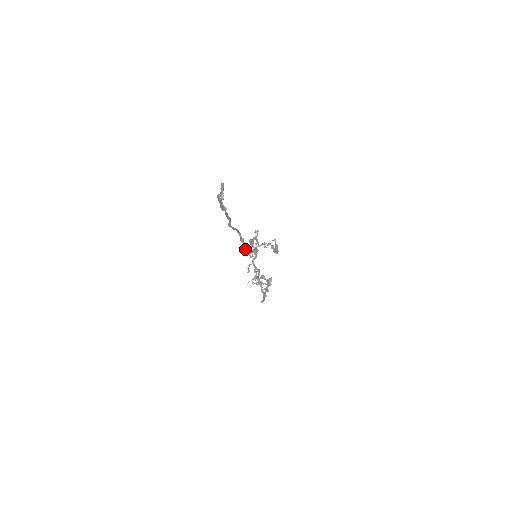
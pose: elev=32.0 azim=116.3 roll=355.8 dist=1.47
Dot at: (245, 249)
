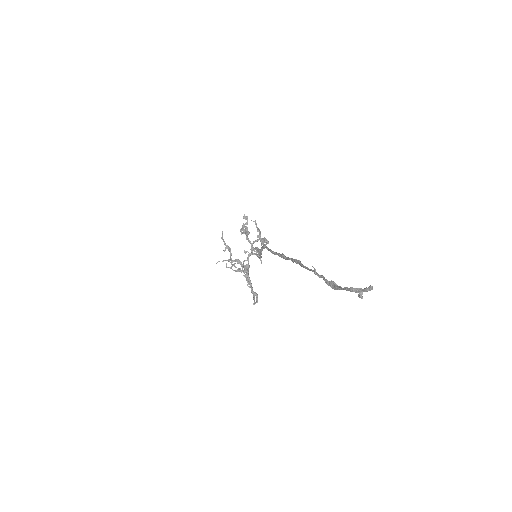
Dot at: (252, 253)
